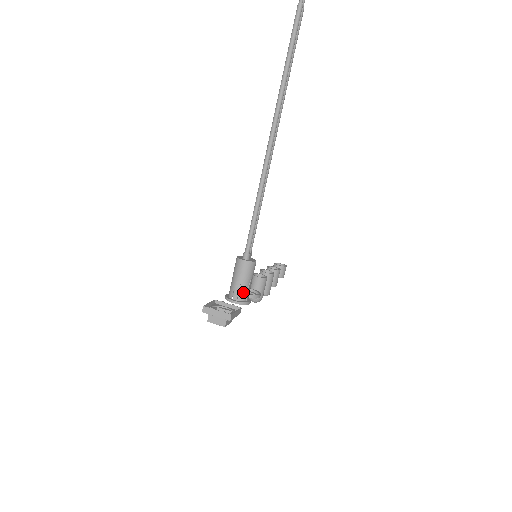
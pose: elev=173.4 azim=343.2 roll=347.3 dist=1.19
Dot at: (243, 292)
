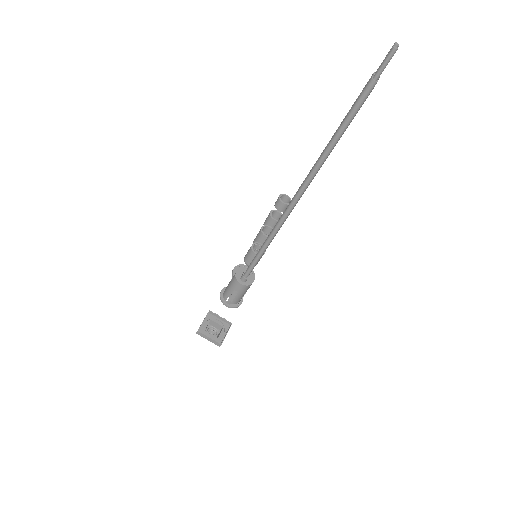
Dot at: (237, 300)
